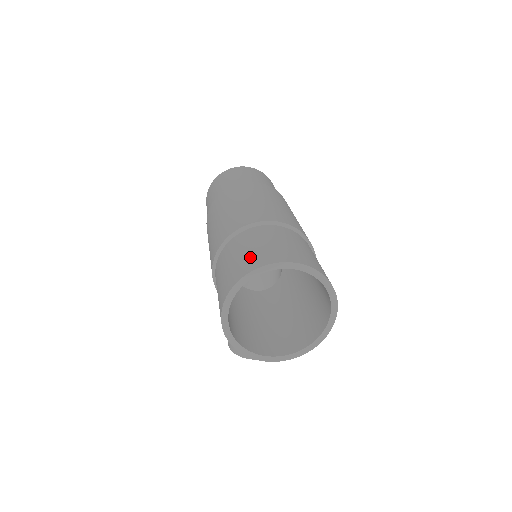
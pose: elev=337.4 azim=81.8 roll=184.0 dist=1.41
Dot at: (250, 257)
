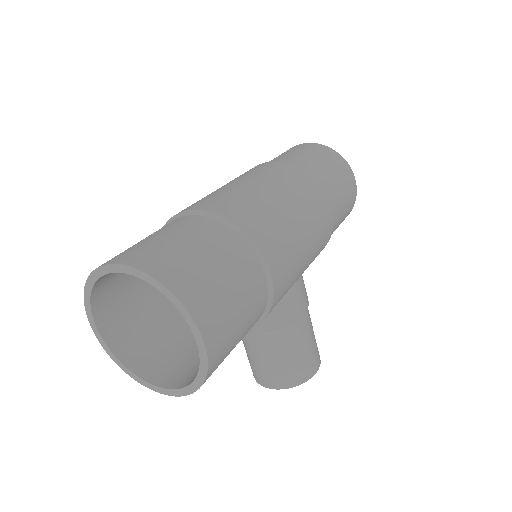
Dot at: occluded
